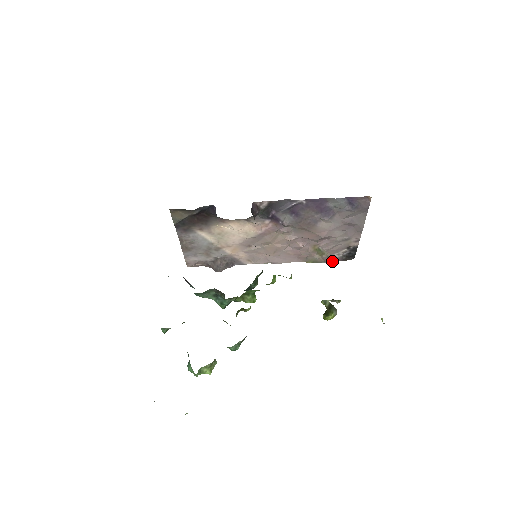
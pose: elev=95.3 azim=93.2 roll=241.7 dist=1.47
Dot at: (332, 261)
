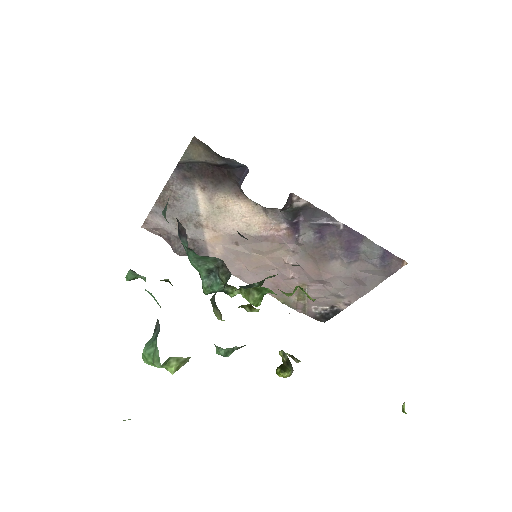
Dot at: (303, 312)
